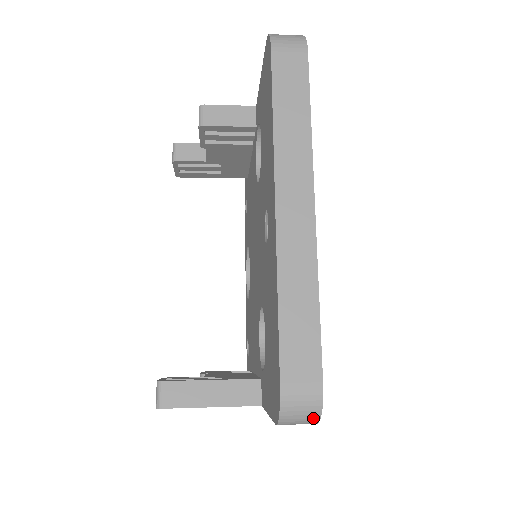
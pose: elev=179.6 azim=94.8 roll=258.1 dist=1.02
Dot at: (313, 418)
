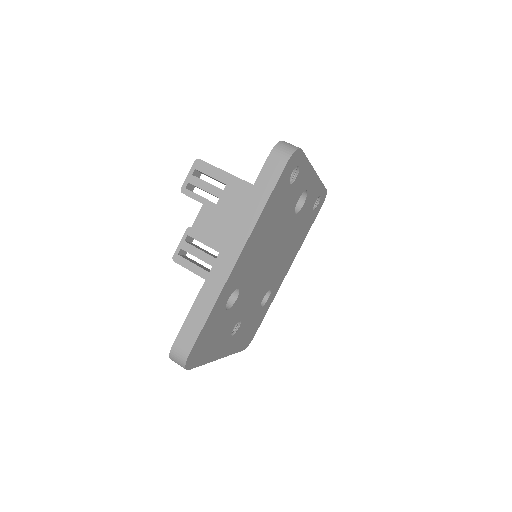
Dot at: occluded
